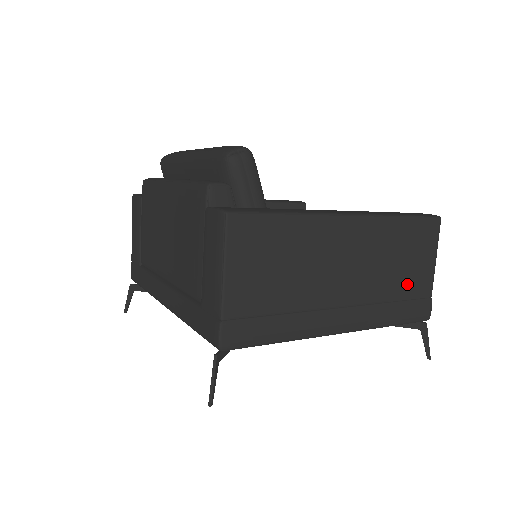
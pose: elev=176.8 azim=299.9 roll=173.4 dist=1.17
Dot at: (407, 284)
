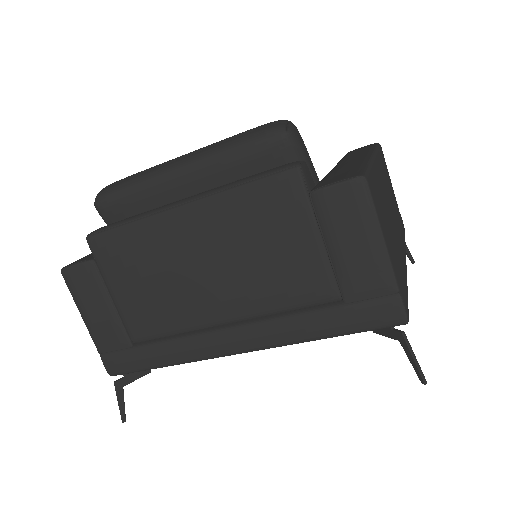
Dot at: (395, 206)
